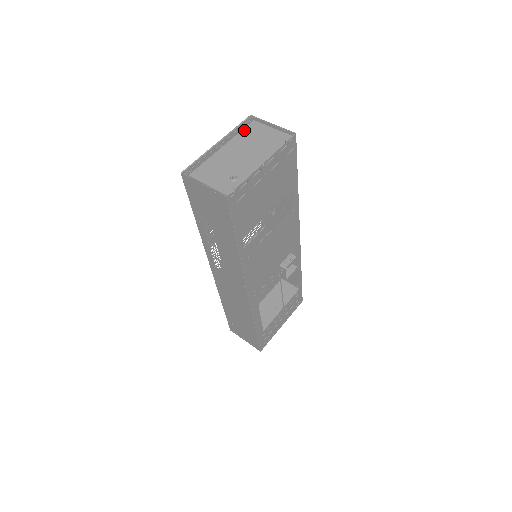
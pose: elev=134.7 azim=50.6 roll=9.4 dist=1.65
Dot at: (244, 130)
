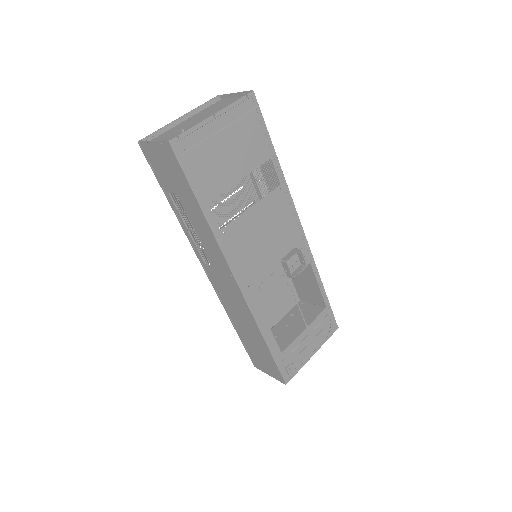
Dot at: (209, 106)
